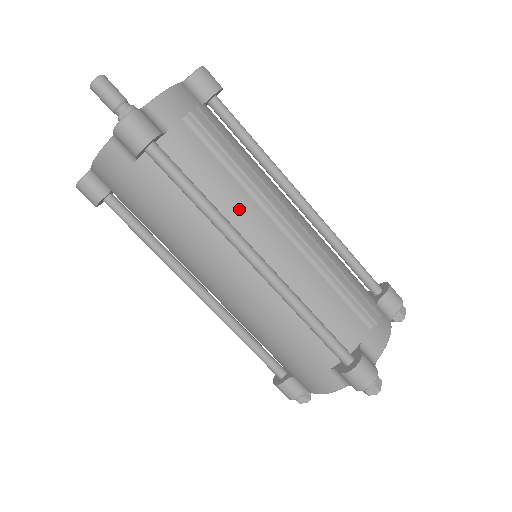
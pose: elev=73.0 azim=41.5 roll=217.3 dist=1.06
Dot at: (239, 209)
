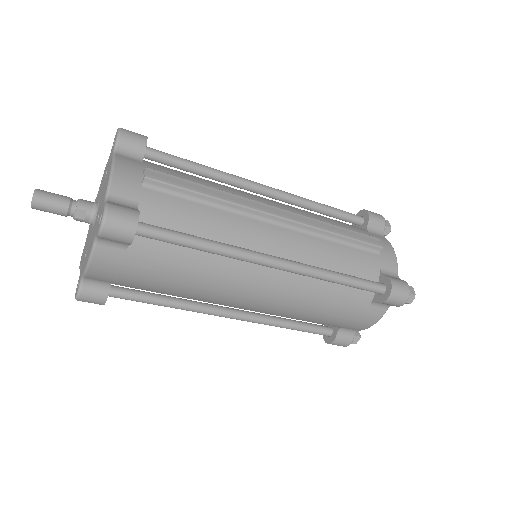
Dot at: (234, 230)
